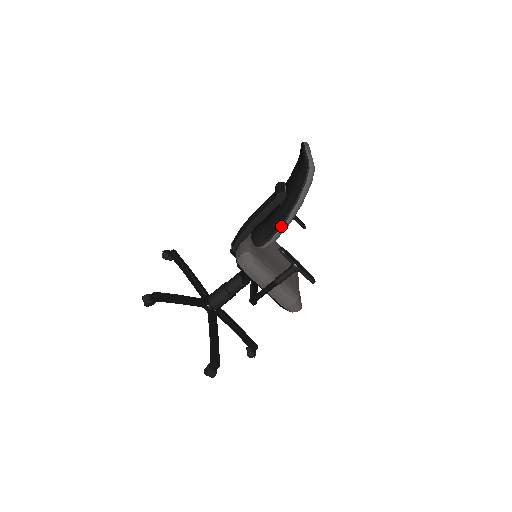
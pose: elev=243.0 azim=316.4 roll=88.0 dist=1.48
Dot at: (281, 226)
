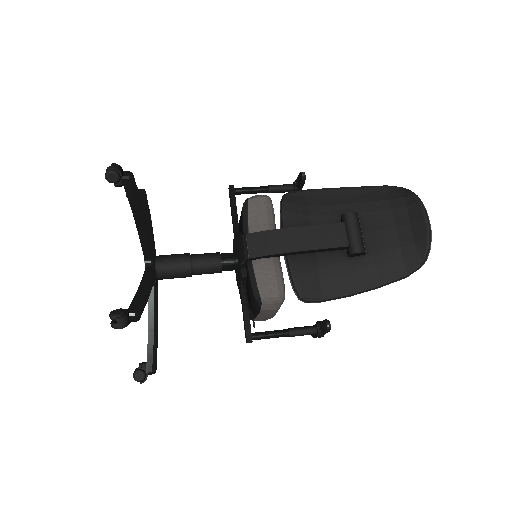
Dot at: (343, 297)
